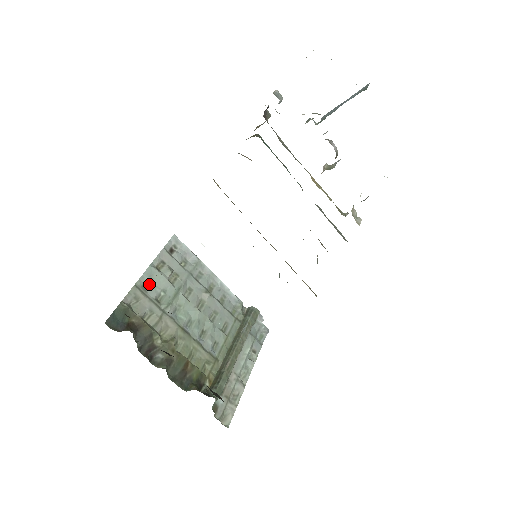
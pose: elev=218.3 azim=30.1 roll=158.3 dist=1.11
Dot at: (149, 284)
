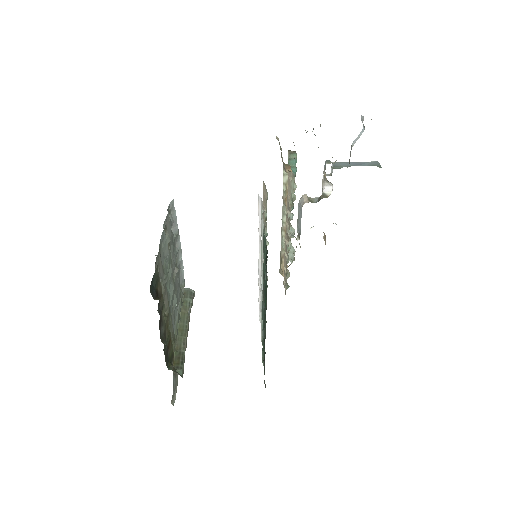
Dot at: (161, 249)
